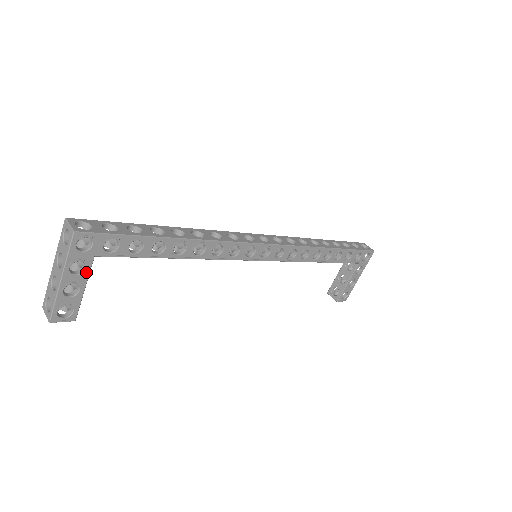
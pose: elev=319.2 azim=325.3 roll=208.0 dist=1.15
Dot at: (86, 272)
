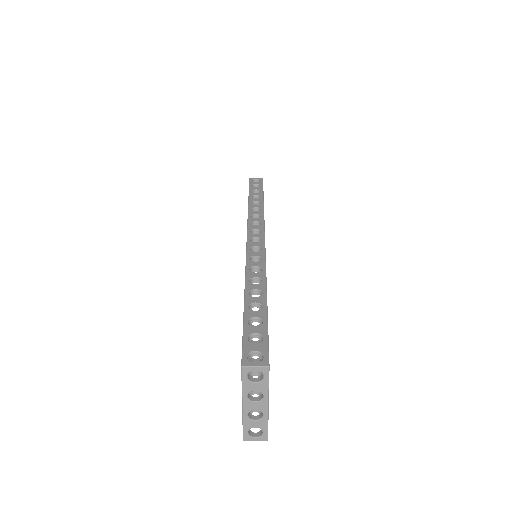
Dot at: occluded
